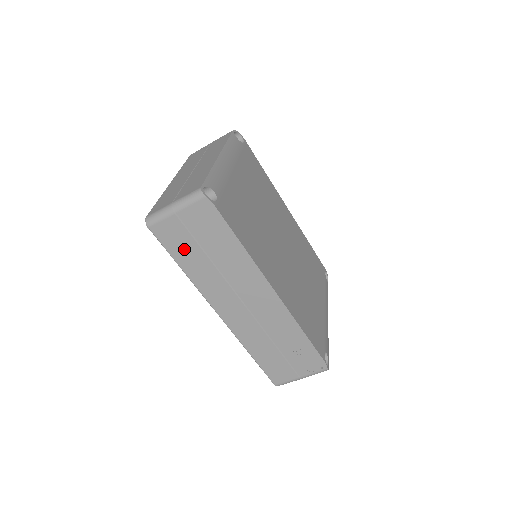
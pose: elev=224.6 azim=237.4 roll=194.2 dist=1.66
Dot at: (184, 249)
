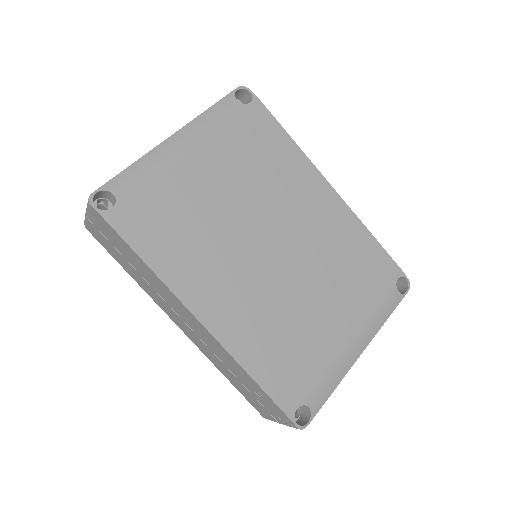
Dot at: (116, 255)
